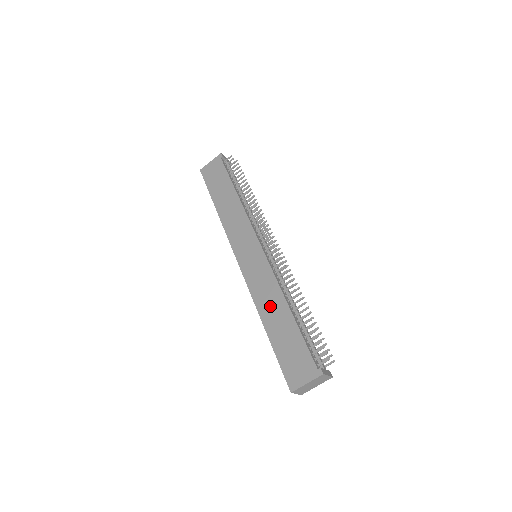
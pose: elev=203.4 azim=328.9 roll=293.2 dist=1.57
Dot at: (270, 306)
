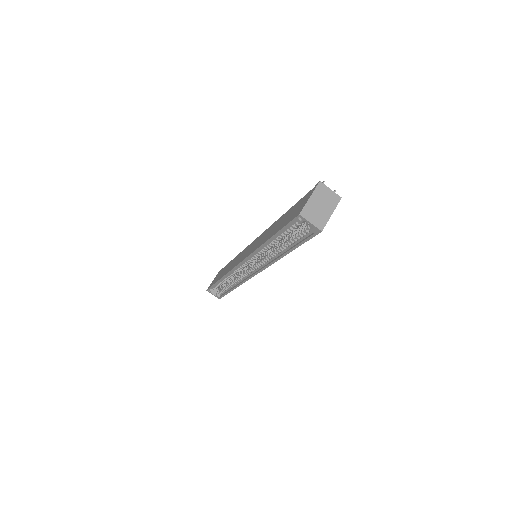
Dot at: (268, 234)
